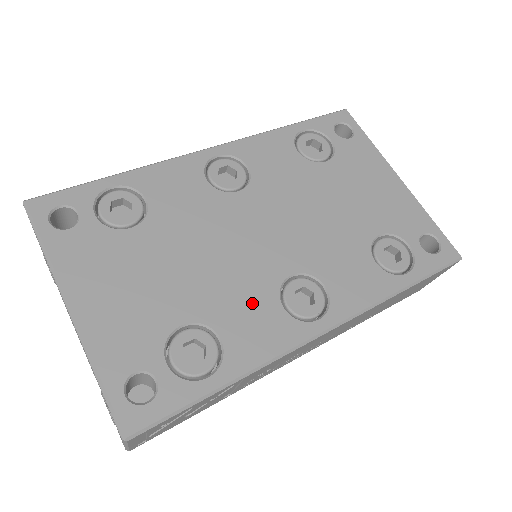
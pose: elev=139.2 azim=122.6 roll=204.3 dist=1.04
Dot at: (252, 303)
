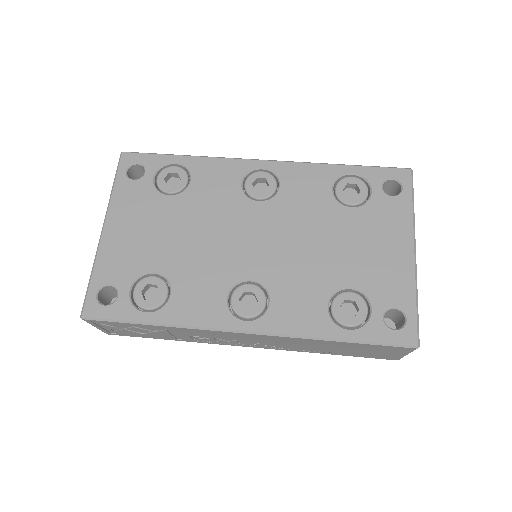
Dot at: (208, 283)
